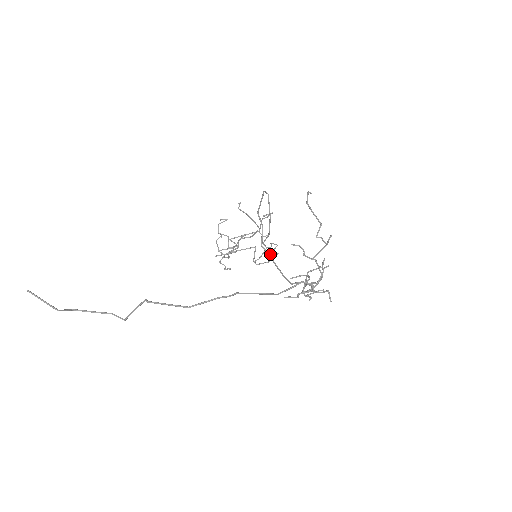
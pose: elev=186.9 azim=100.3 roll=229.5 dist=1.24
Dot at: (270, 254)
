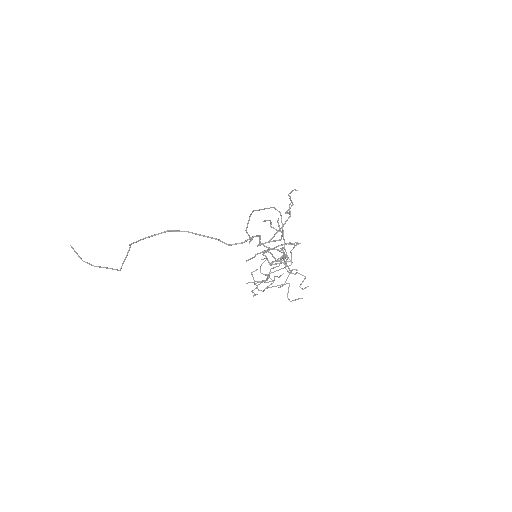
Dot at: (299, 286)
